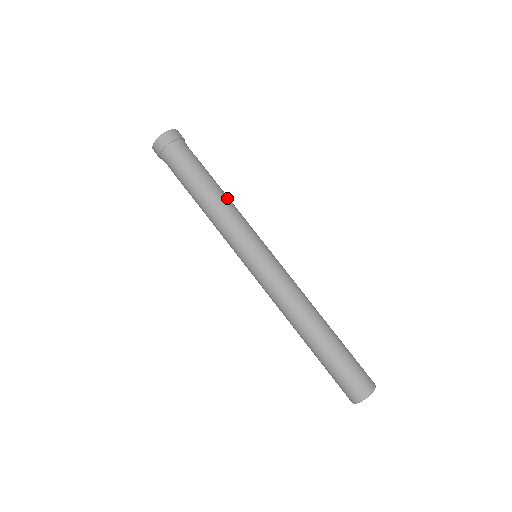
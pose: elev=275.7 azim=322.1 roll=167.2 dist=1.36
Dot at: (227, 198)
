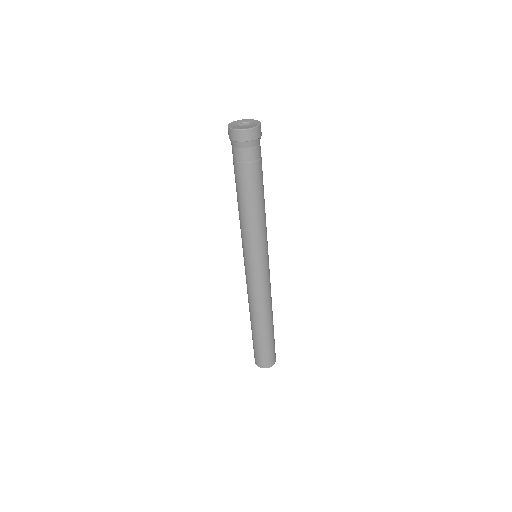
Dot at: (254, 213)
